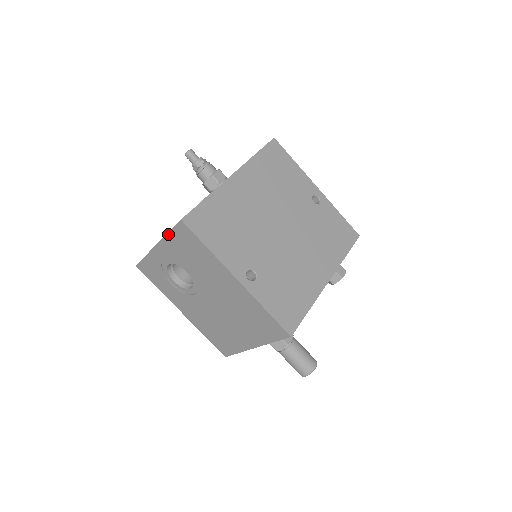
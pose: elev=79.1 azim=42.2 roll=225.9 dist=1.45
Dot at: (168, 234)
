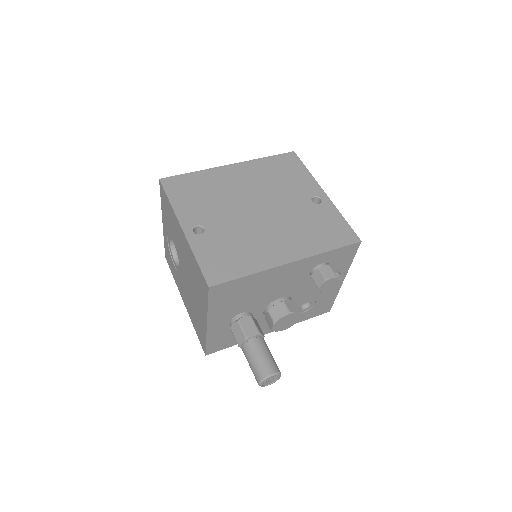
Dot at: (161, 202)
